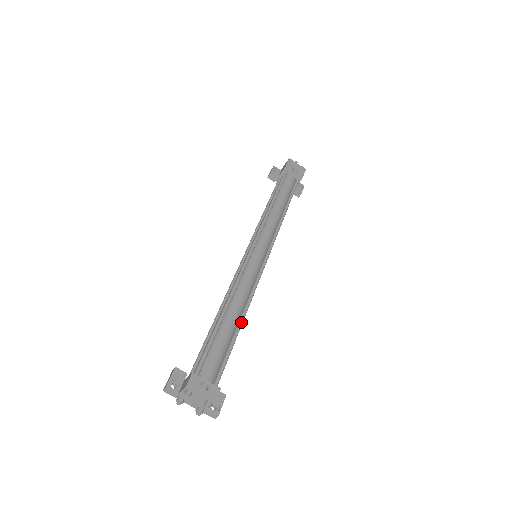
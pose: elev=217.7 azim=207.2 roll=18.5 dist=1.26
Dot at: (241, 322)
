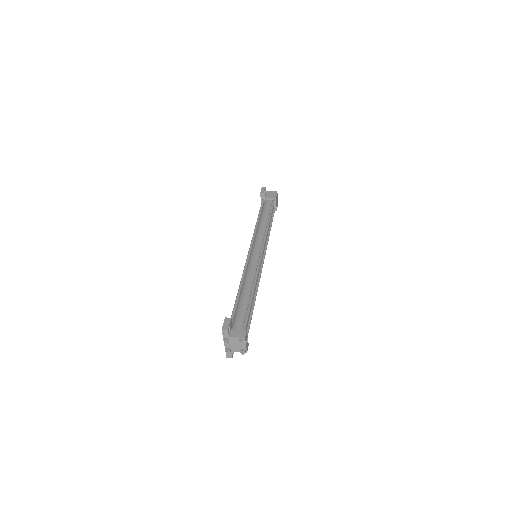
Dot at: occluded
